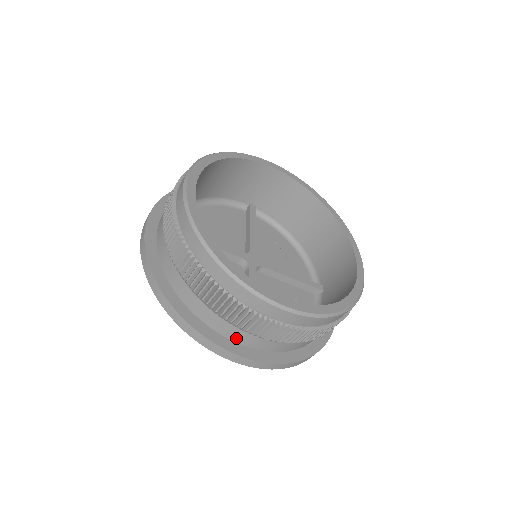
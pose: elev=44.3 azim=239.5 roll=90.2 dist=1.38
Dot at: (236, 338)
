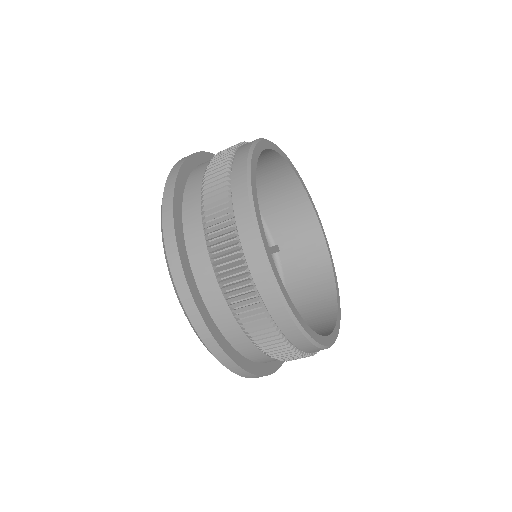
Dot at: occluded
